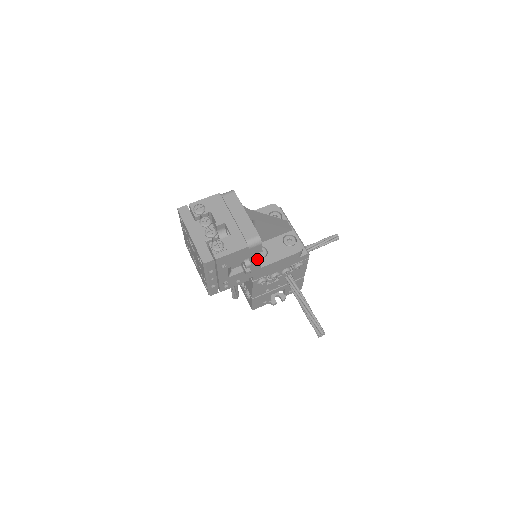
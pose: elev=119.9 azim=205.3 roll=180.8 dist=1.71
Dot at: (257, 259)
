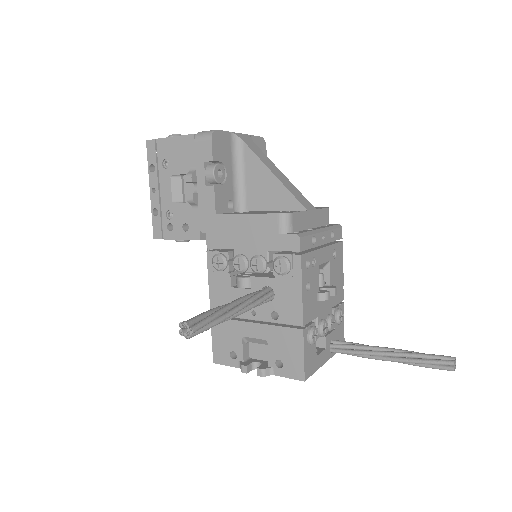
Dot at: (211, 185)
